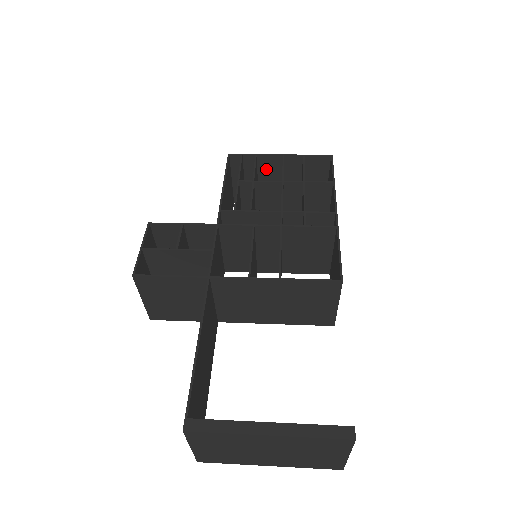
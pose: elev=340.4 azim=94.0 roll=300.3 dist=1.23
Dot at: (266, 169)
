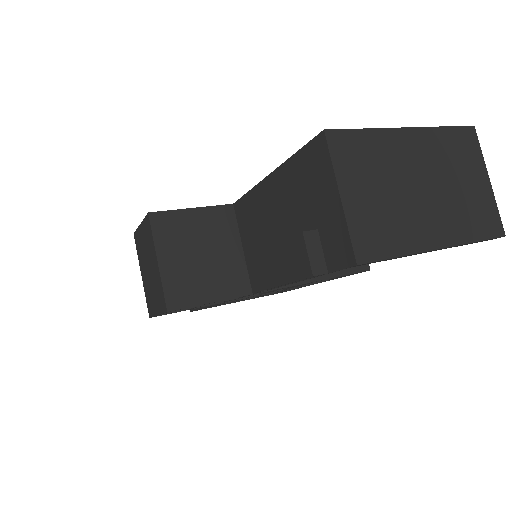
Dot at: occluded
